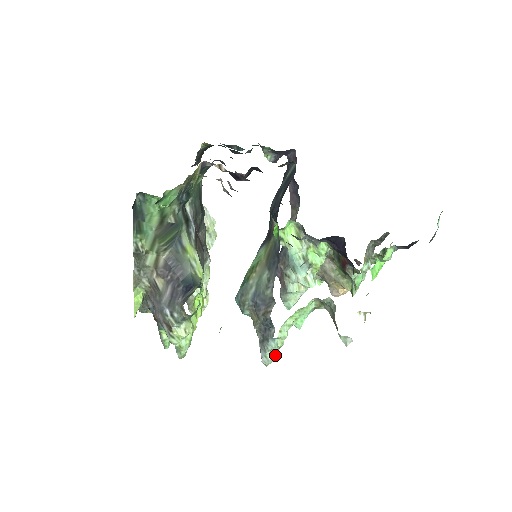
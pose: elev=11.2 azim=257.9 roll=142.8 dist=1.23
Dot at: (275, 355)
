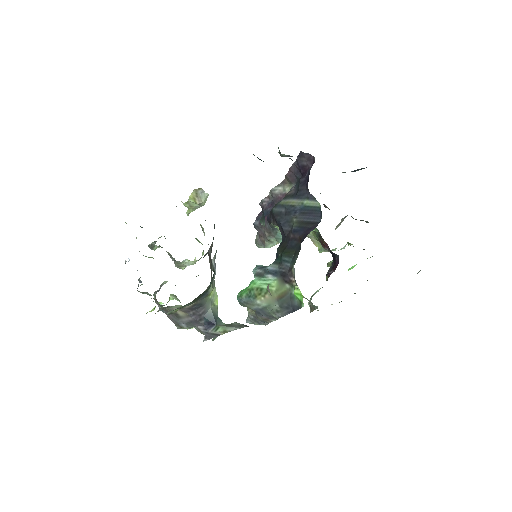
Dot at: occluded
